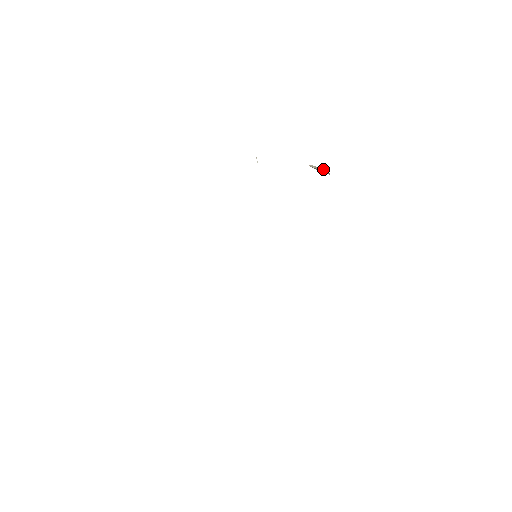
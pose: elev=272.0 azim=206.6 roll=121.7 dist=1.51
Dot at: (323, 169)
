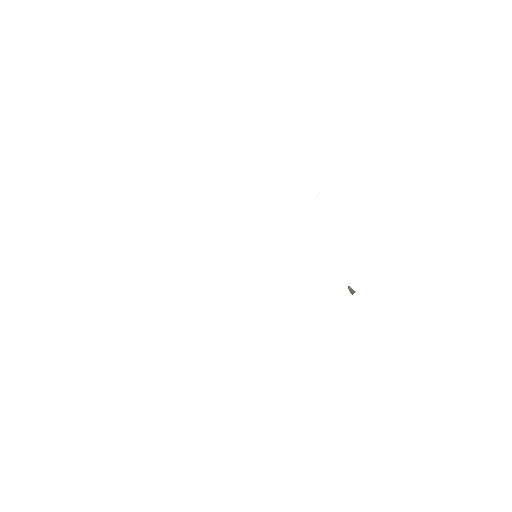
Dot at: (353, 290)
